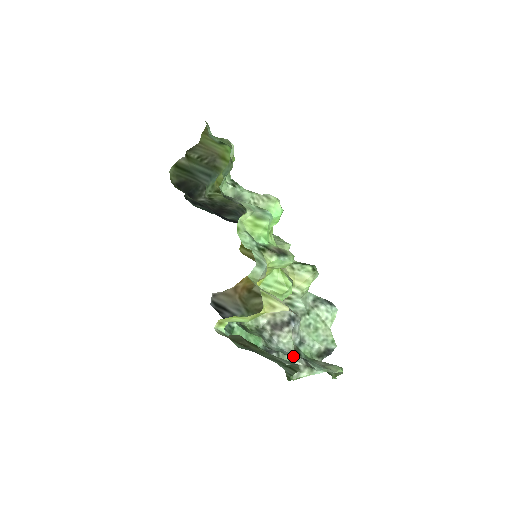
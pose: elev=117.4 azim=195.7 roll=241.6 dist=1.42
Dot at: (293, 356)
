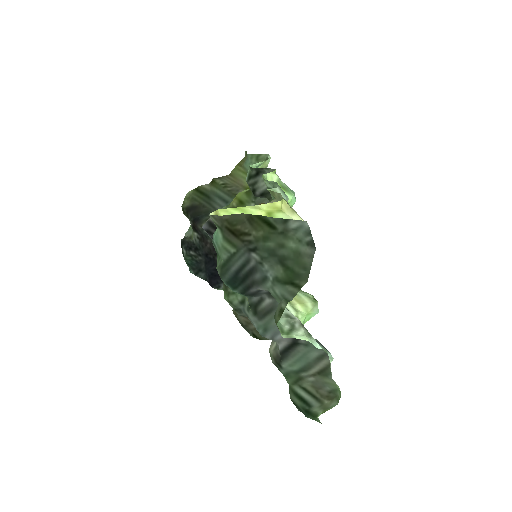
Dot at: (288, 310)
